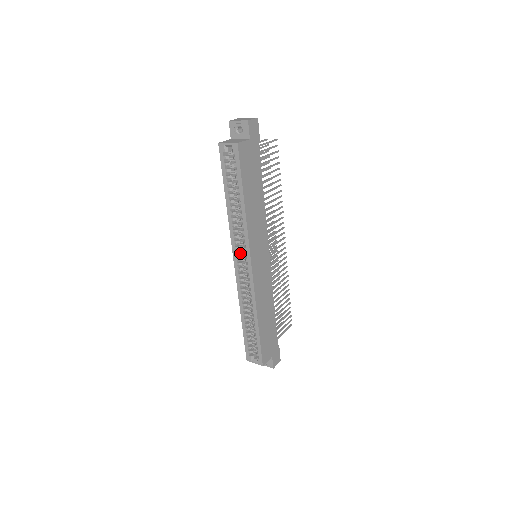
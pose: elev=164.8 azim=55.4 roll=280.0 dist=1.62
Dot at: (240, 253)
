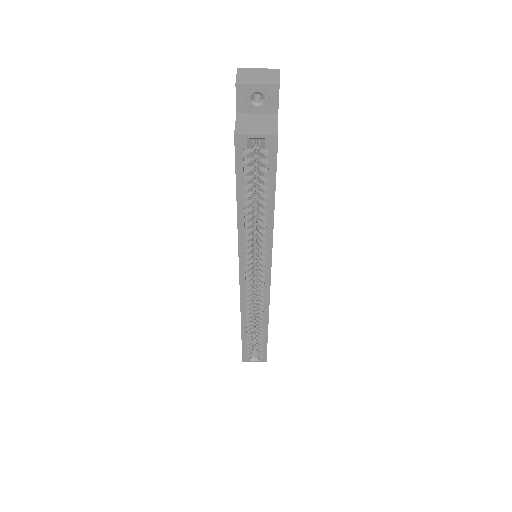
Dot at: (251, 269)
